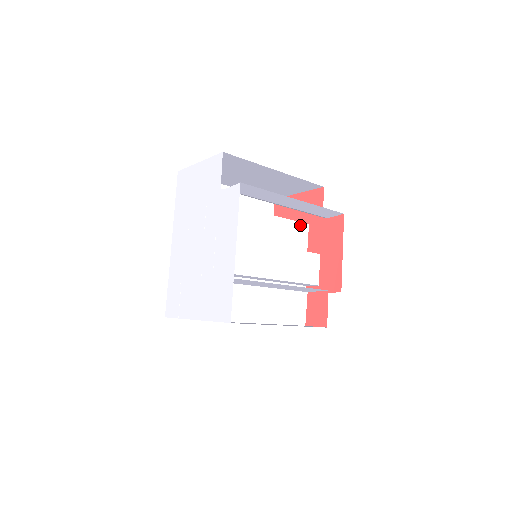
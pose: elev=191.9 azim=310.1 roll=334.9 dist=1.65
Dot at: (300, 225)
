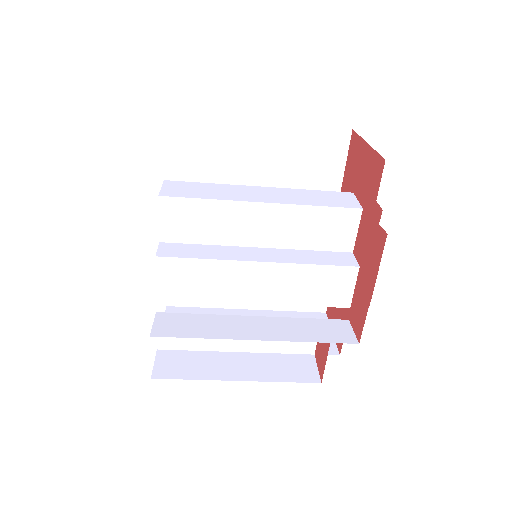
Dot at: (342, 211)
